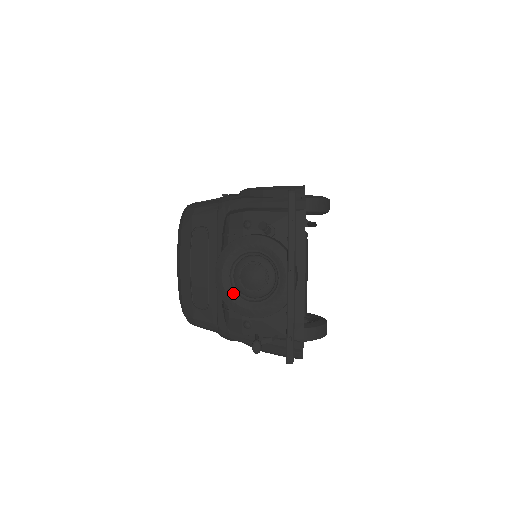
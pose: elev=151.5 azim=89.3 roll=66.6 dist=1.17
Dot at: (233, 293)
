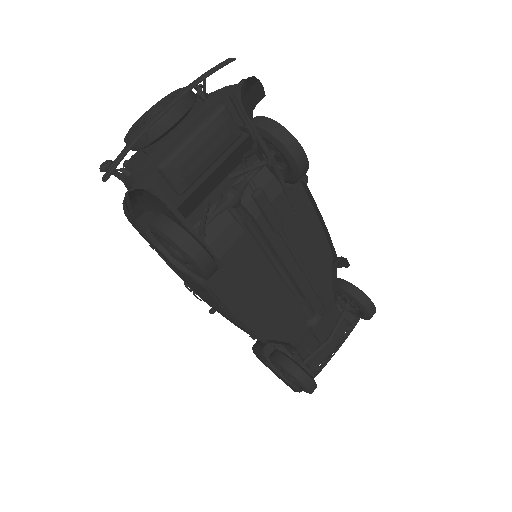
Dot at: (136, 125)
